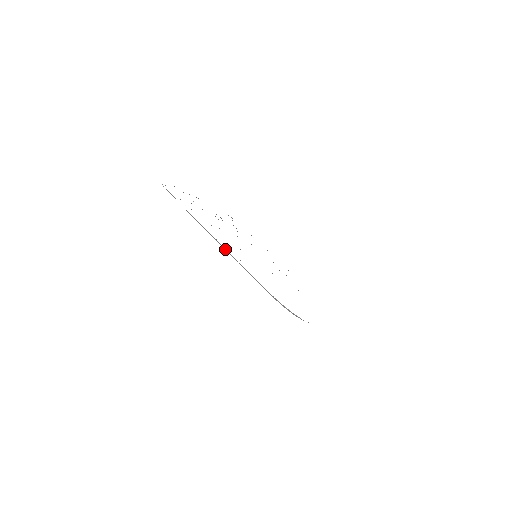
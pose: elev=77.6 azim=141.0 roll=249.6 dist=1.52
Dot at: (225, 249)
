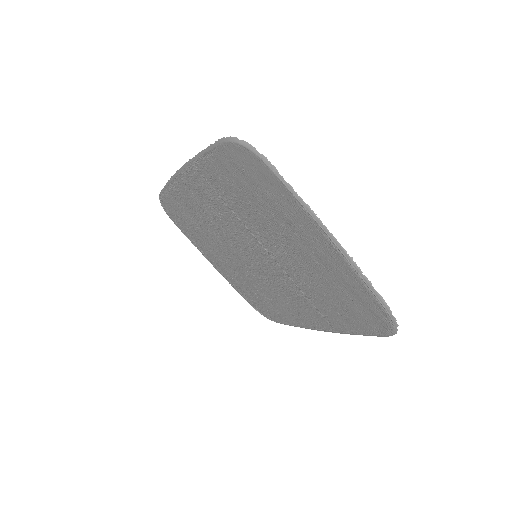
Dot at: (186, 163)
